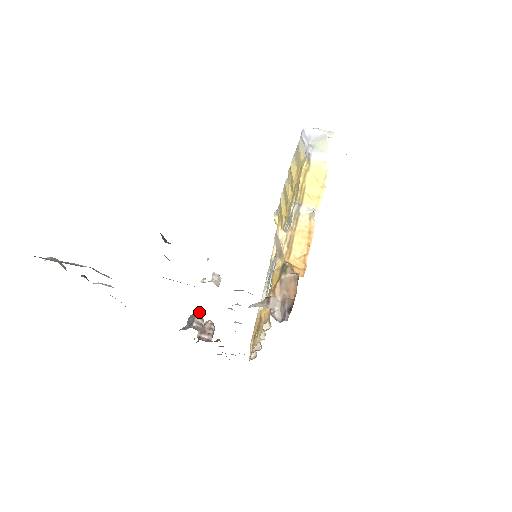
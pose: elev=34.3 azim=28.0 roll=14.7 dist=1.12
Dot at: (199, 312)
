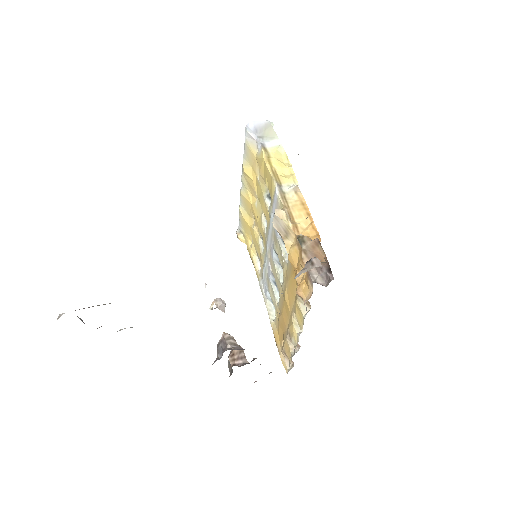
Dot at: (227, 333)
